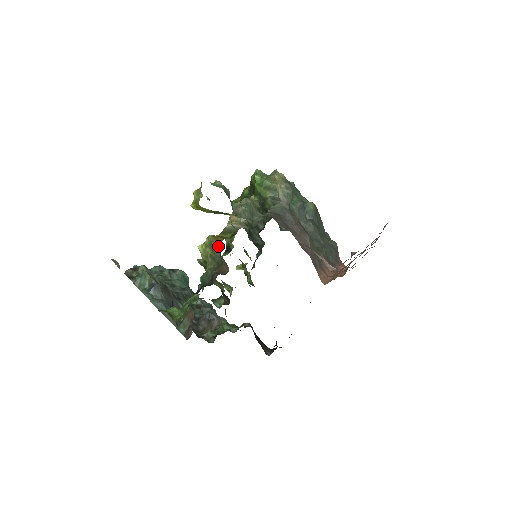
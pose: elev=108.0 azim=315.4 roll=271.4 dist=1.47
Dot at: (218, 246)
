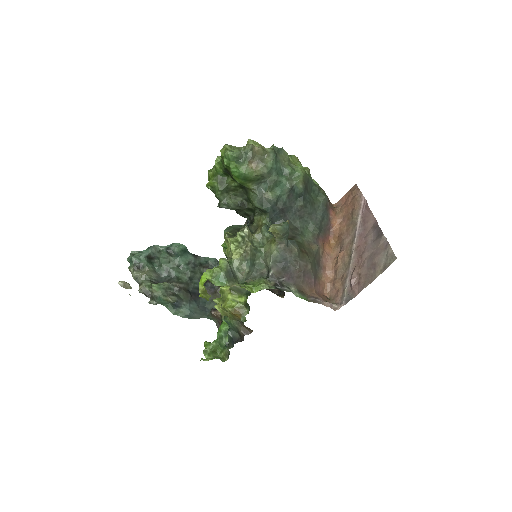
Dot at: (238, 319)
